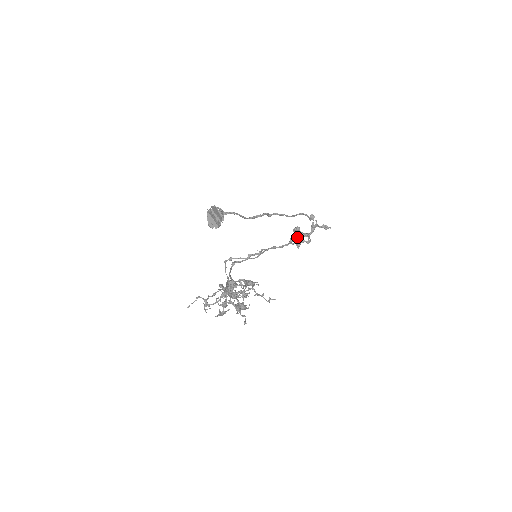
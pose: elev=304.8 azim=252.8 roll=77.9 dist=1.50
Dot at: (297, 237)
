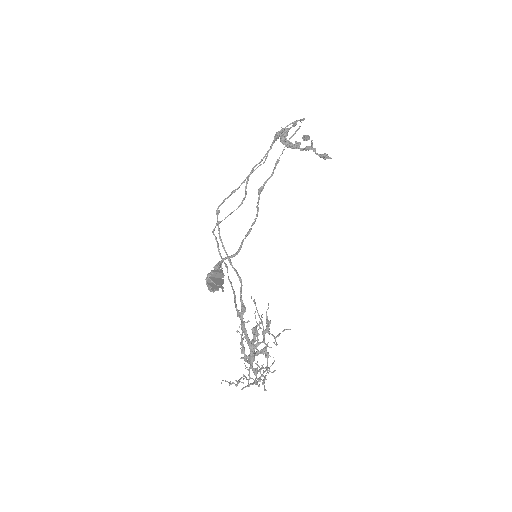
Dot at: occluded
